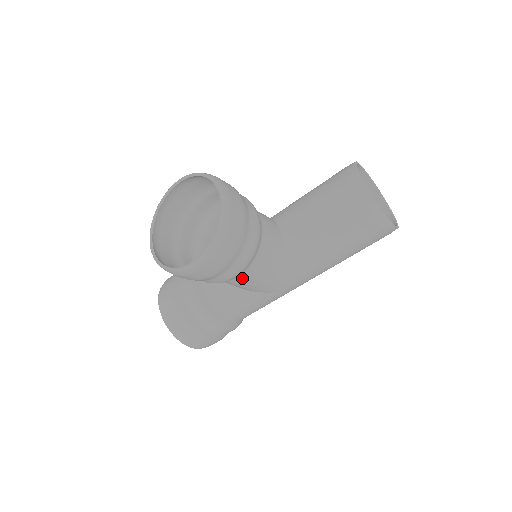
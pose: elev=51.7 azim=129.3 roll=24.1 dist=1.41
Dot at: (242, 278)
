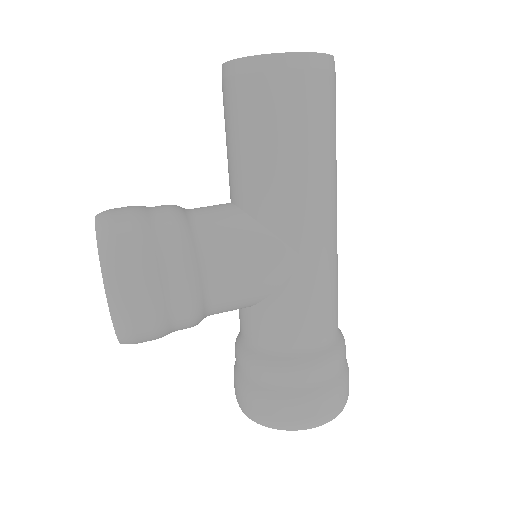
Dot at: (217, 280)
